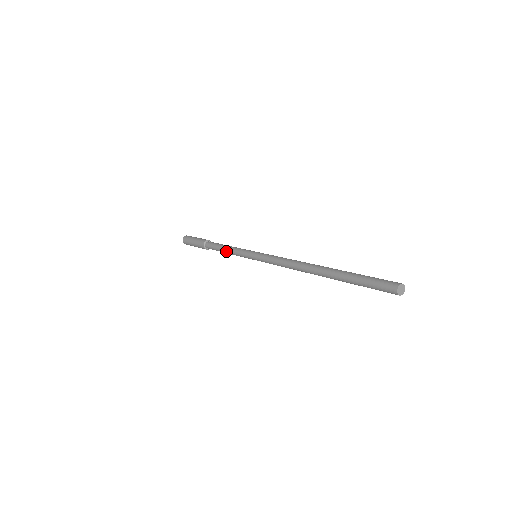
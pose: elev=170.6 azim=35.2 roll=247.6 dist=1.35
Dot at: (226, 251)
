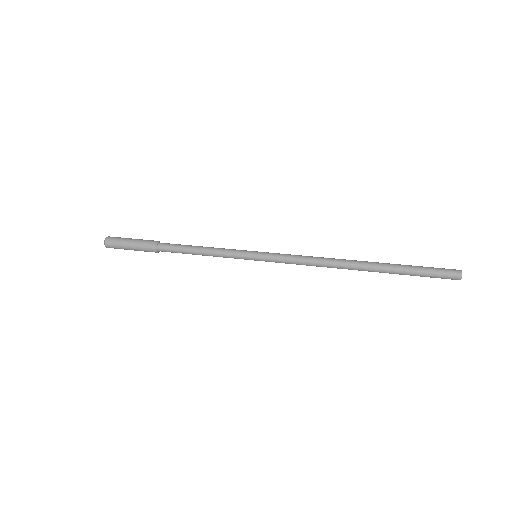
Dot at: (203, 253)
